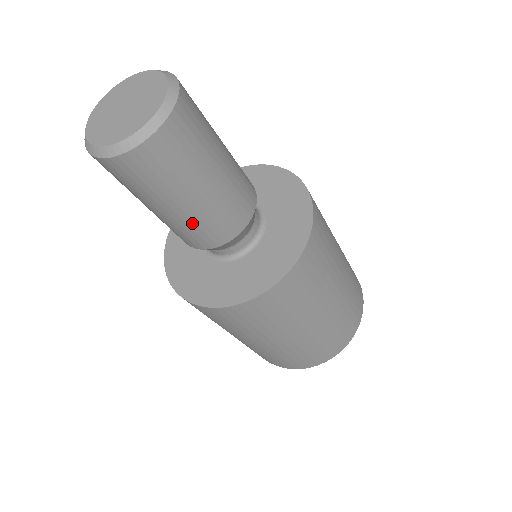
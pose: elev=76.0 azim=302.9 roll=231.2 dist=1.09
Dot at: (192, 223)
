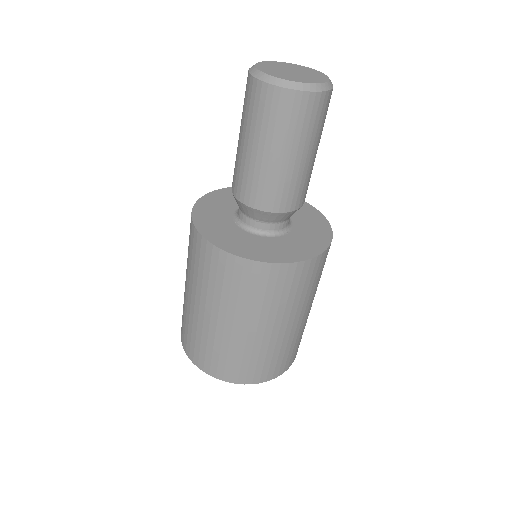
Dot at: (264, 175)
